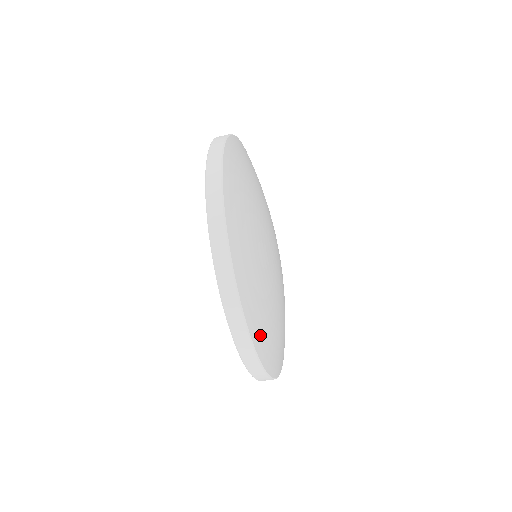
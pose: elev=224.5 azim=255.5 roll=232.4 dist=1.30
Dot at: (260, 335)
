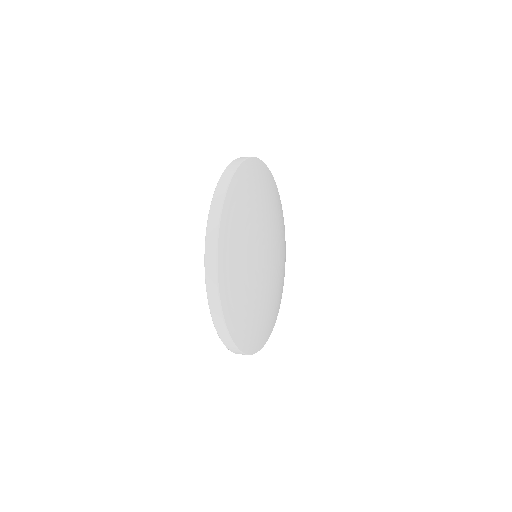
Dot at: (266, 335)
